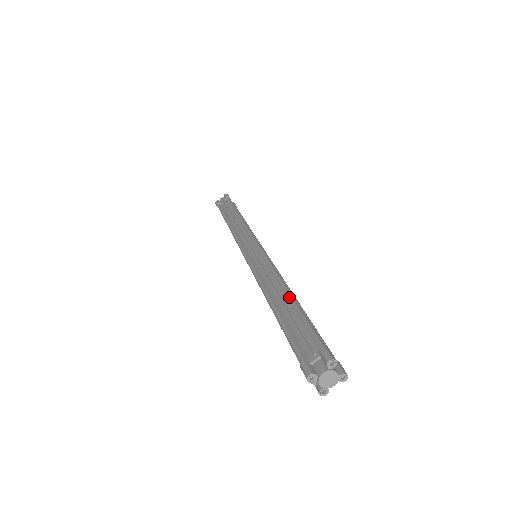
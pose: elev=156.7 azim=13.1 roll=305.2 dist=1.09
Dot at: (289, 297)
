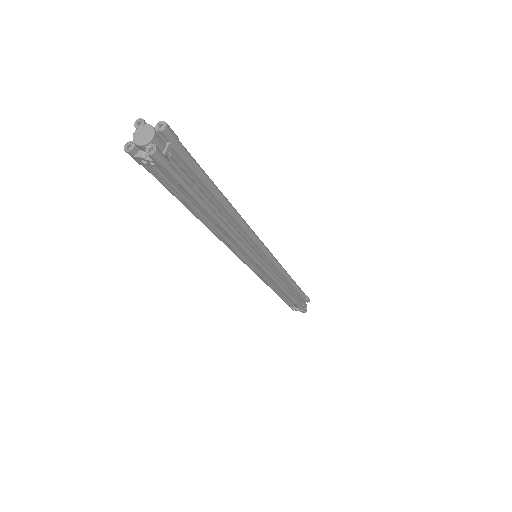
Dot at: occluded
